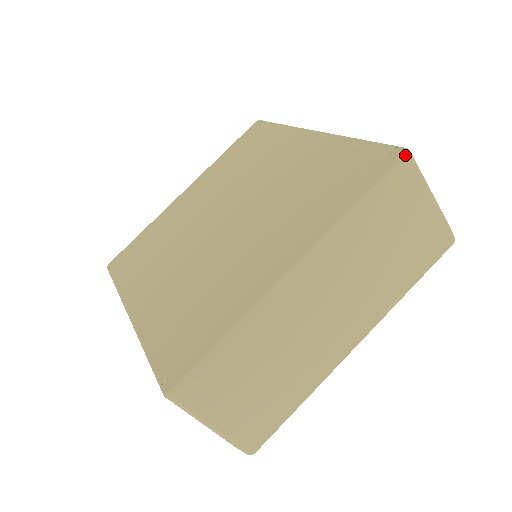
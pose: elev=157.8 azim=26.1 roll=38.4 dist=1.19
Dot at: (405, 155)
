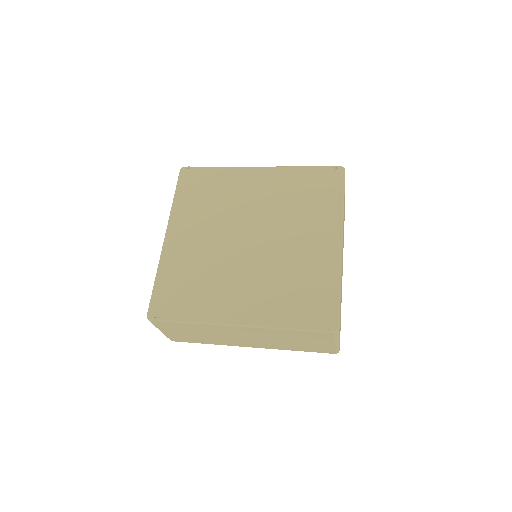
Dot at: occluded
